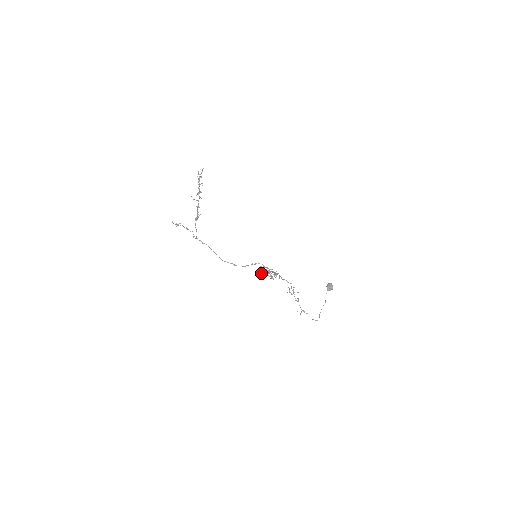
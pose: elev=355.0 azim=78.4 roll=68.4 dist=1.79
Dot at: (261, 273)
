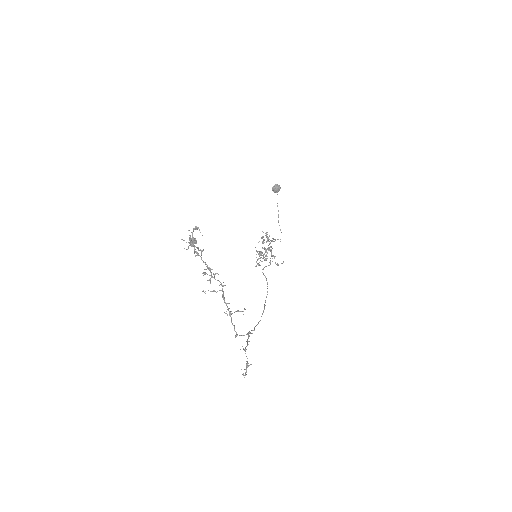
Dot at: (259, 264)
